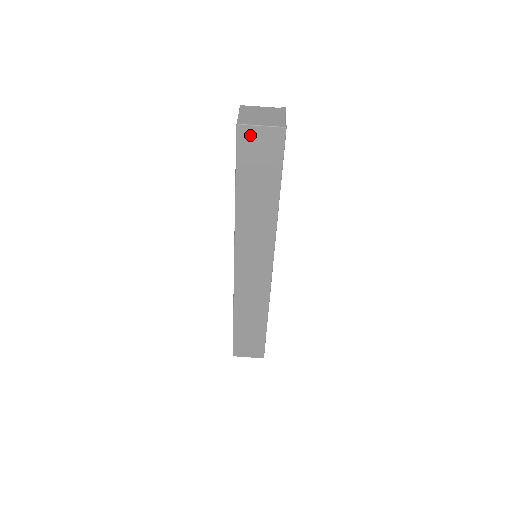
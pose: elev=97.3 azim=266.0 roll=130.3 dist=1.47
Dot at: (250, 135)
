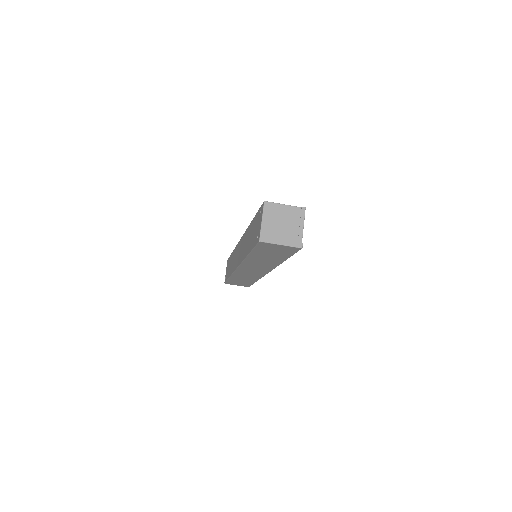
Dot at: (270, 245)
